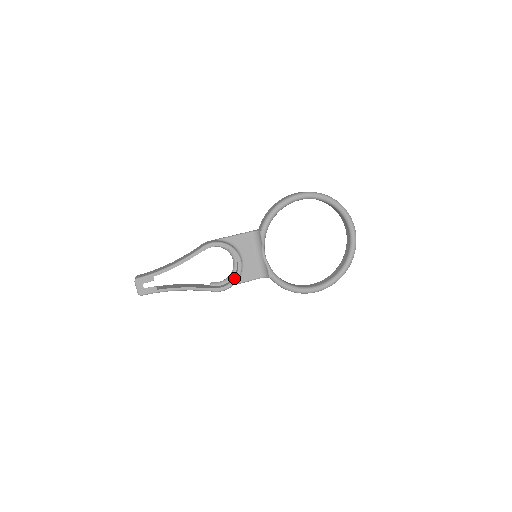
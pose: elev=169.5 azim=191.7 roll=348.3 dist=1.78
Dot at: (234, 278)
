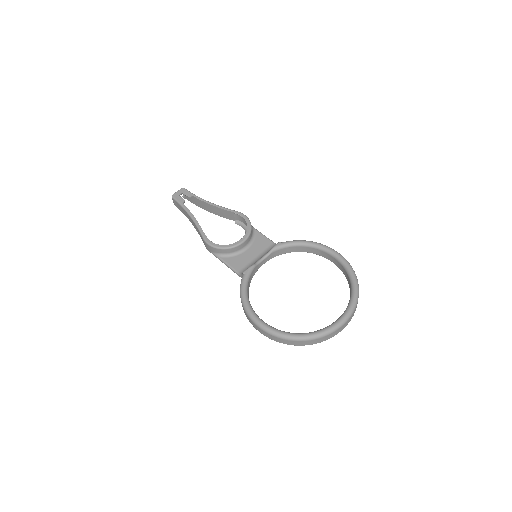
Dot at: (225, 245)
